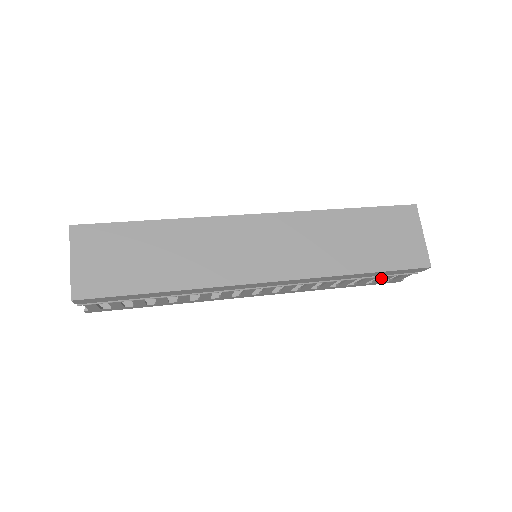
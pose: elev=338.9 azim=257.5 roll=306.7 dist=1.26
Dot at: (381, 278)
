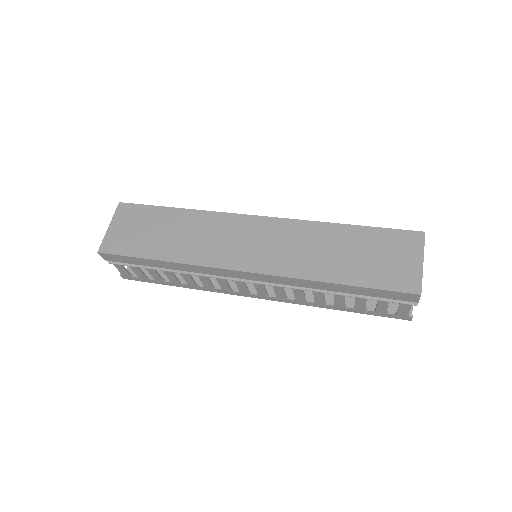
Dot at: occluded
